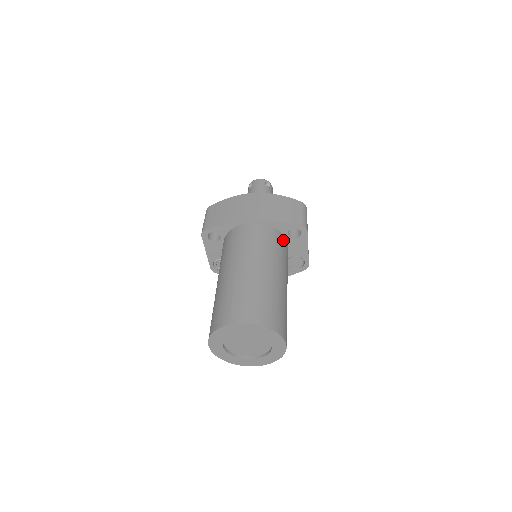
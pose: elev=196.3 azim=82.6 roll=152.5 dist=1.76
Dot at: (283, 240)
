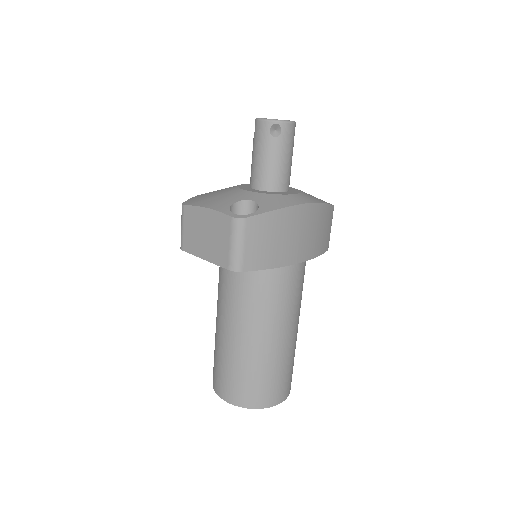
Dot at: occluded
